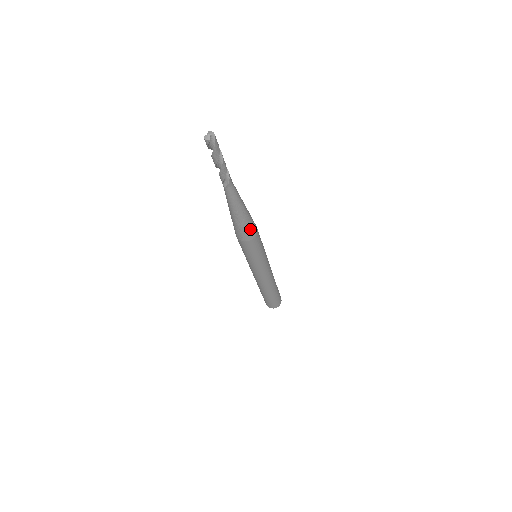
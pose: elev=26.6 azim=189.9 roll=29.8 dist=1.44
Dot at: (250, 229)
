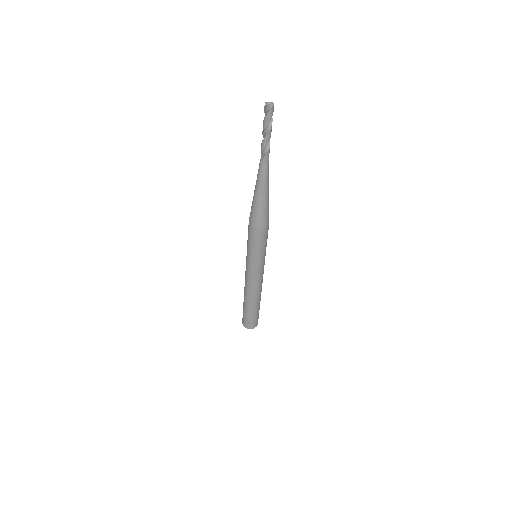
Dot at: (258, 217)
